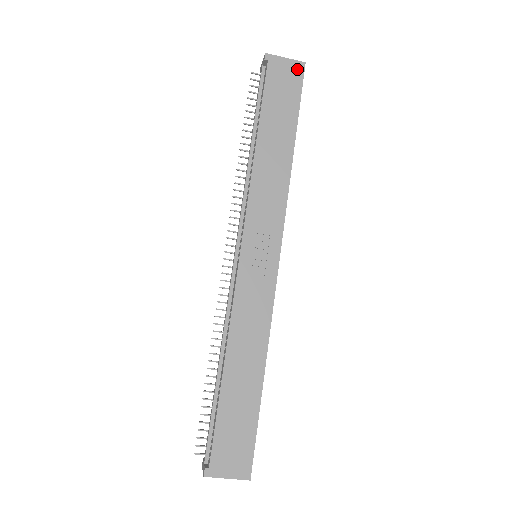
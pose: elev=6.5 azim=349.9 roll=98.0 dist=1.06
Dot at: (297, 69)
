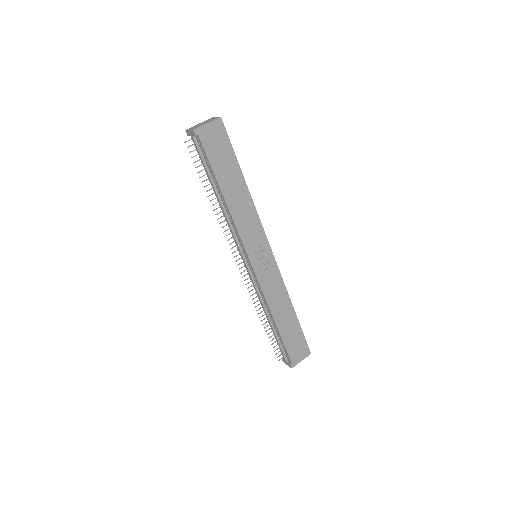
Dot at: (219, 126)
